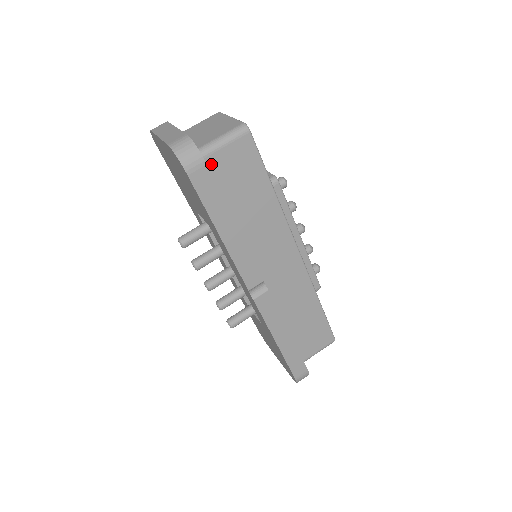
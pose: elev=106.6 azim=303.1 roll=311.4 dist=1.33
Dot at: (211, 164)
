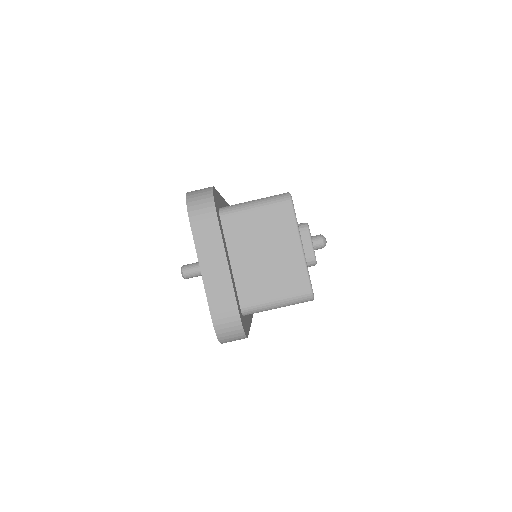
Dot at: occluded
